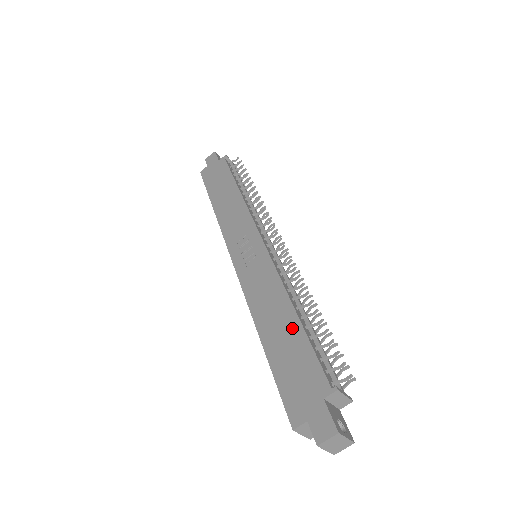
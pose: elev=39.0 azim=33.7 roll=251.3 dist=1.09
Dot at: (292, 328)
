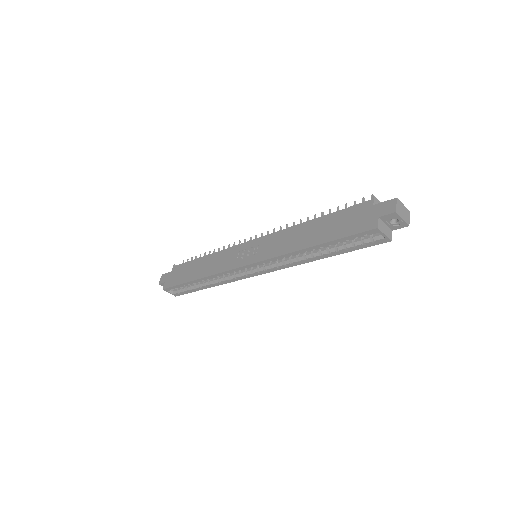
Dot at: (320, 222)
